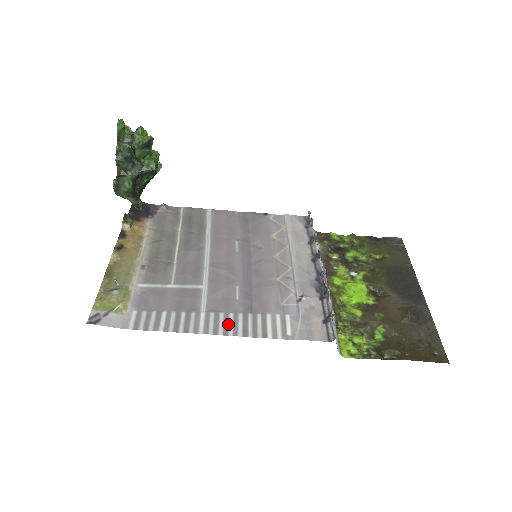
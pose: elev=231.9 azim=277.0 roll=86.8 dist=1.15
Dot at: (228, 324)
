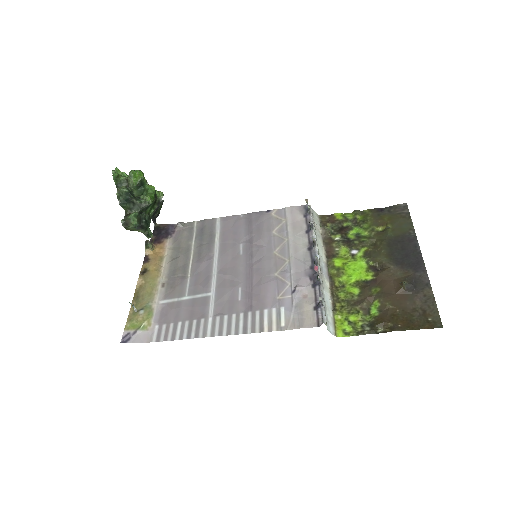
Dot at: (231, 325)
